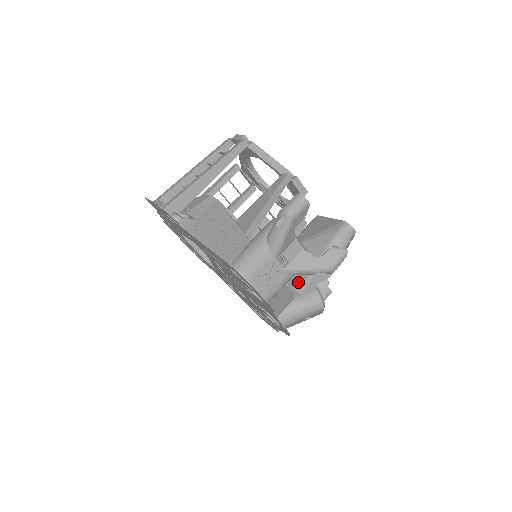
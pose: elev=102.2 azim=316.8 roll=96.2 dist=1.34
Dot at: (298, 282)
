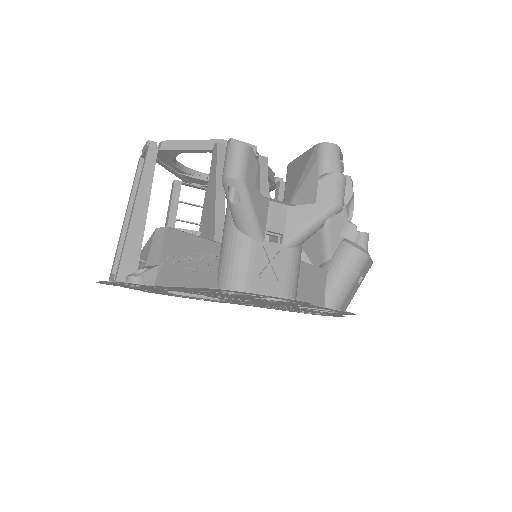
Dot at: (318, 249)
